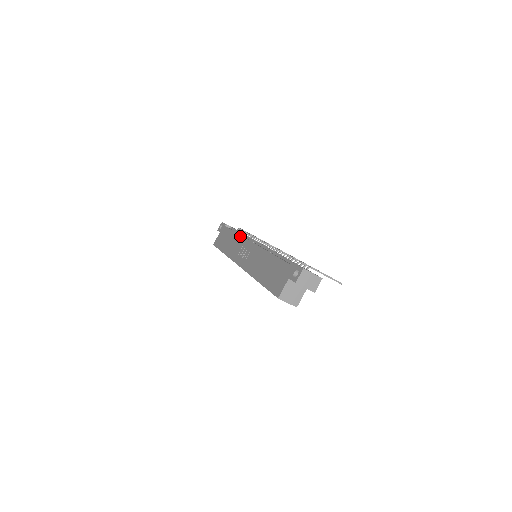
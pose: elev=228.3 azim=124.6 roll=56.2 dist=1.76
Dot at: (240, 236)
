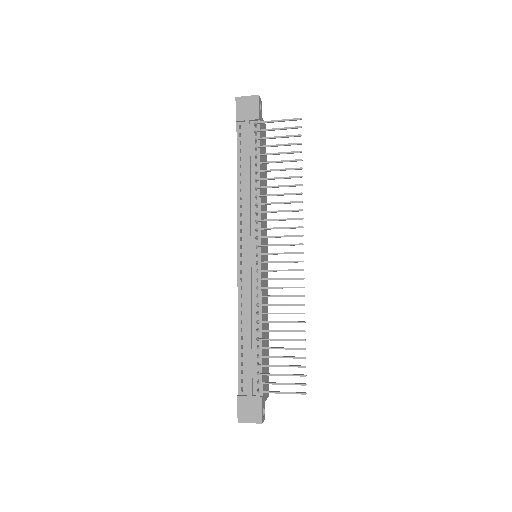
Dot at: (237, 210)
